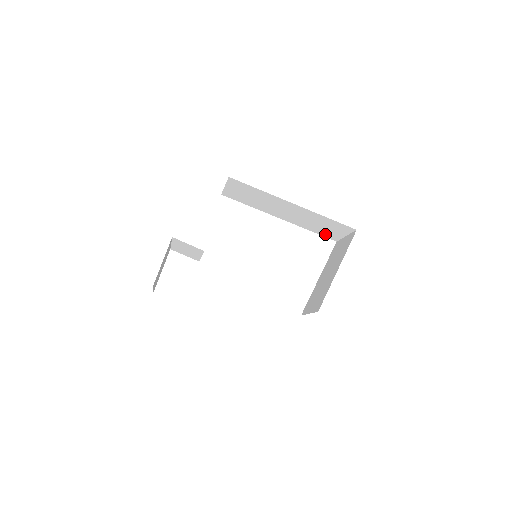
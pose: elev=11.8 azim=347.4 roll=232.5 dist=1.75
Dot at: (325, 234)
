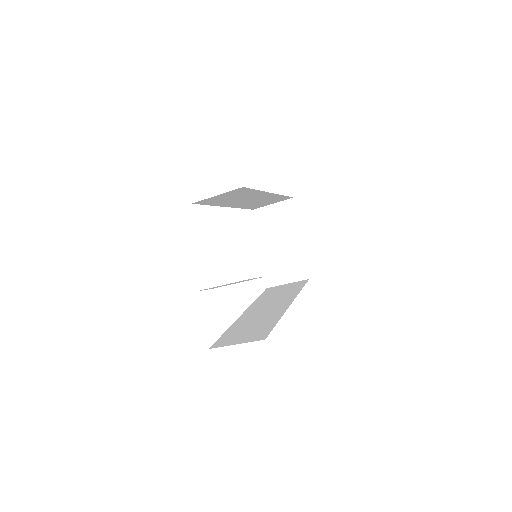
Dot at: (252, 207)
